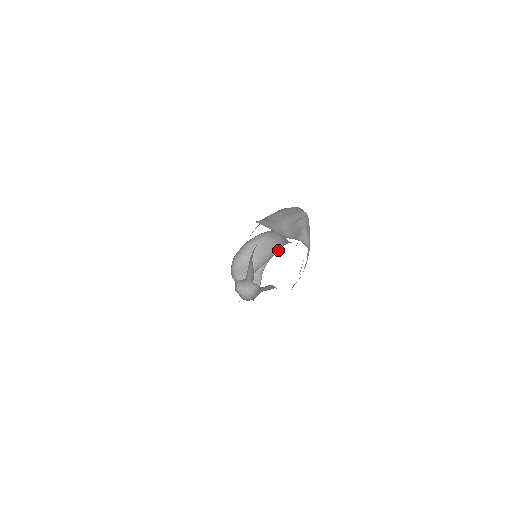
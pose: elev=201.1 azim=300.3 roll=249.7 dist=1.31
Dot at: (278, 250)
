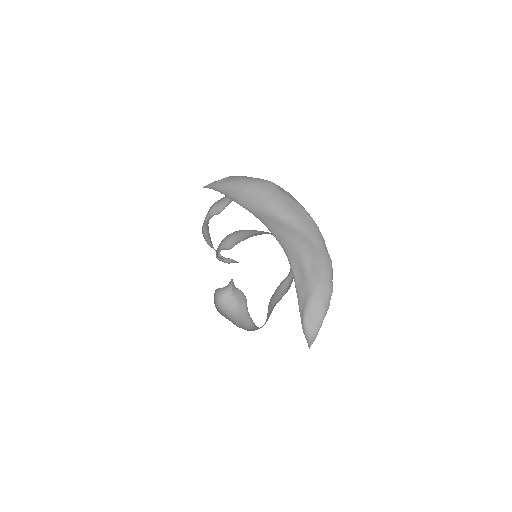
Dot at: occluded
